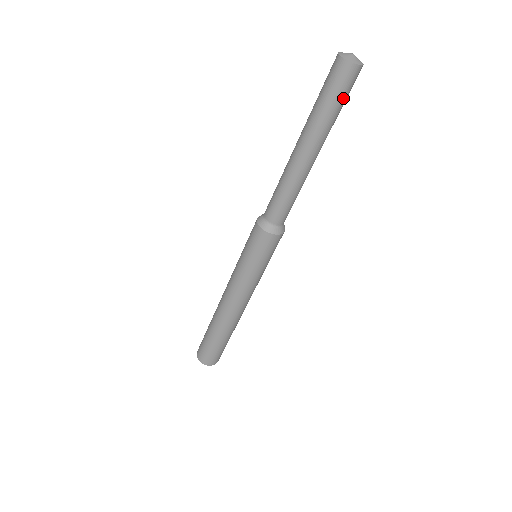
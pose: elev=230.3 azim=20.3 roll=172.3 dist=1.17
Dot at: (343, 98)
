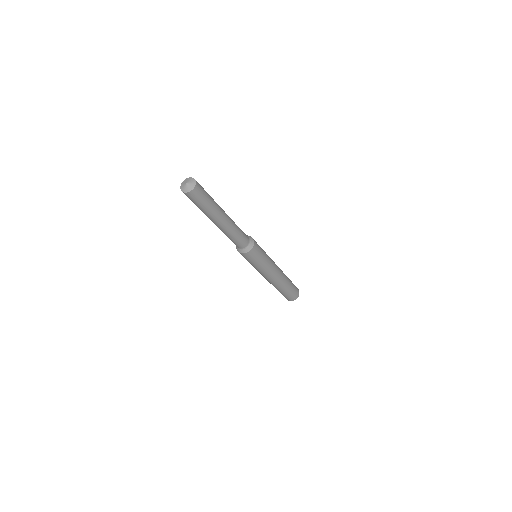
Dot at: (205, 198)
